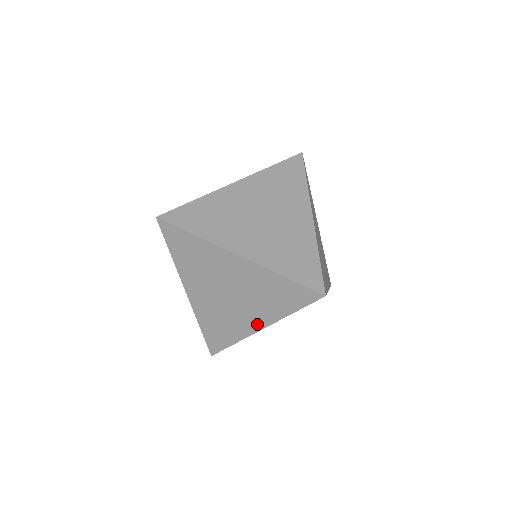
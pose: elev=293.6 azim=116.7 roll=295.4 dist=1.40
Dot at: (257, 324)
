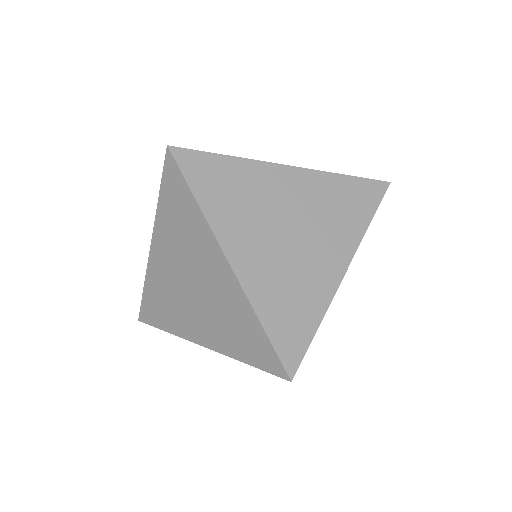
Dot at: (201, 337)
